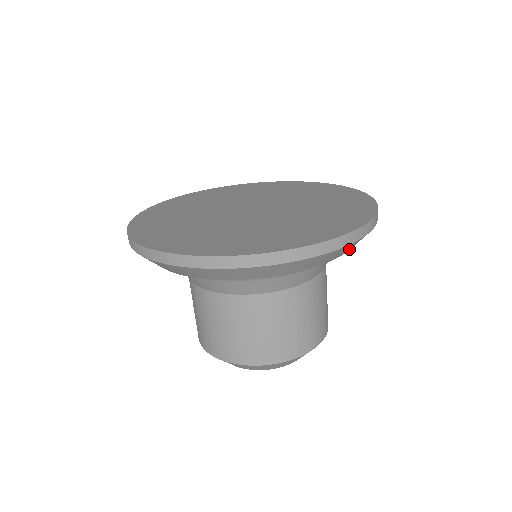
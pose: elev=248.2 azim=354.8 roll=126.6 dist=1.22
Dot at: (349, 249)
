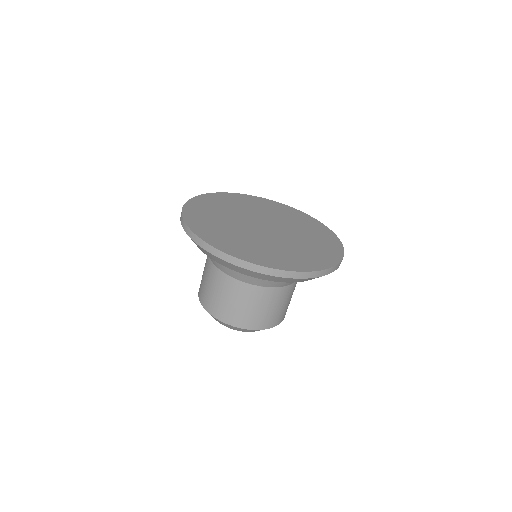
Dot at: (306, 280)
